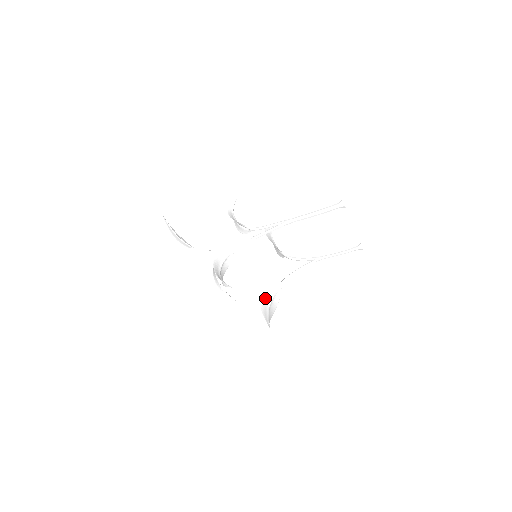
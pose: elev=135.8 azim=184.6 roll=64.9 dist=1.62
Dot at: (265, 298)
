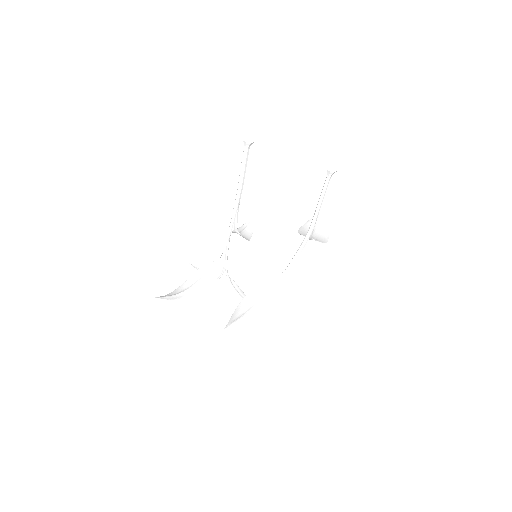
Dot at: (253, 297)
